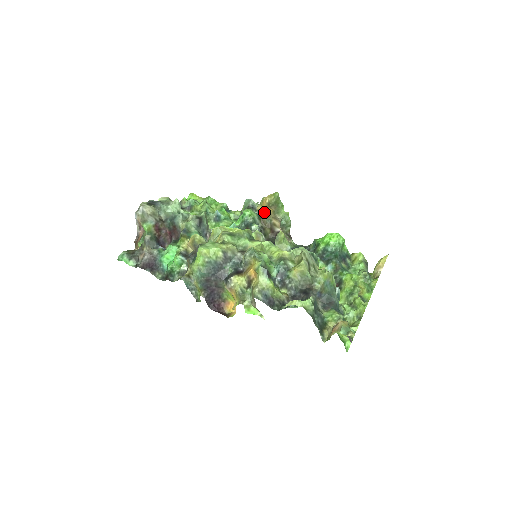
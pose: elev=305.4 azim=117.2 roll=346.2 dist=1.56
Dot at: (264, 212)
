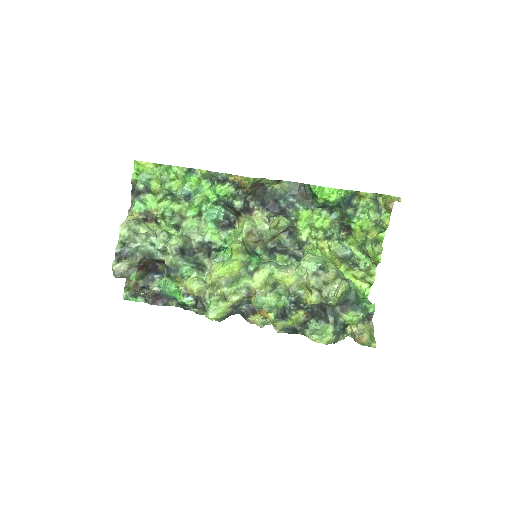
Dot at: (240, 181)
